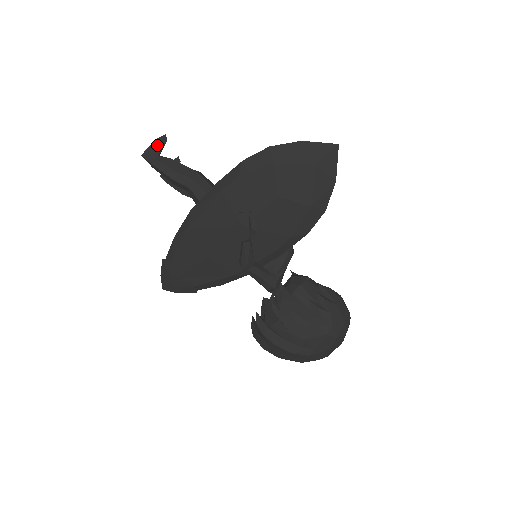
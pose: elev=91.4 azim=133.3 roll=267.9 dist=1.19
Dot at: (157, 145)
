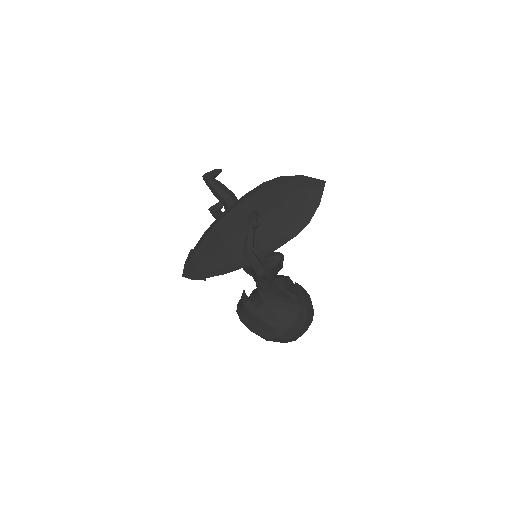
Dot at: (214, 172)
